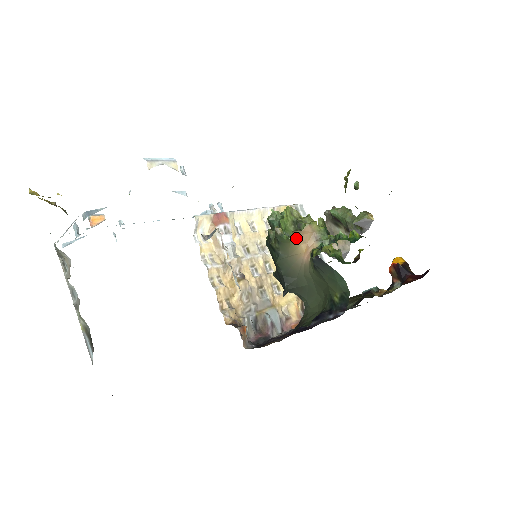
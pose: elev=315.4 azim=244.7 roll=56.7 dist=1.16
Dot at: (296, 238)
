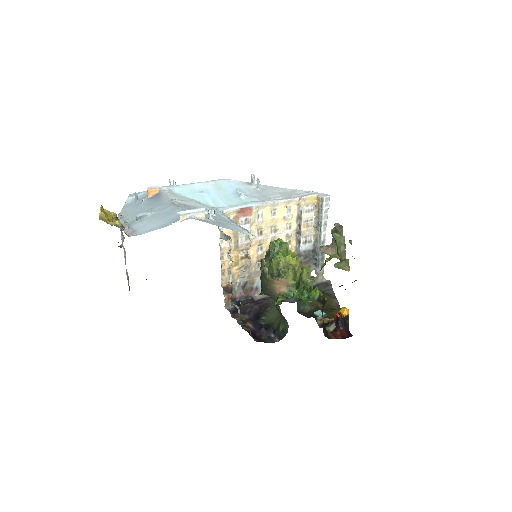
Dot at: (274, 281)
